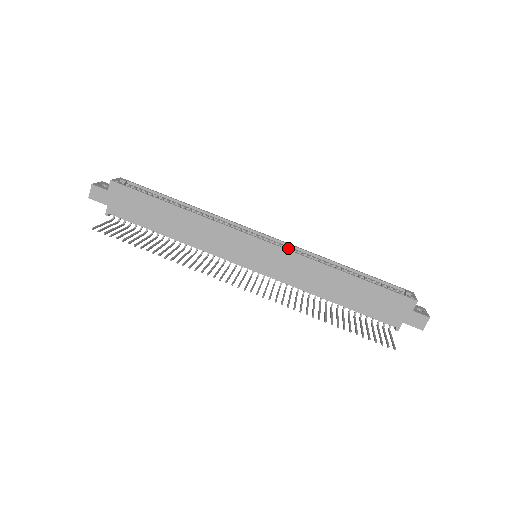
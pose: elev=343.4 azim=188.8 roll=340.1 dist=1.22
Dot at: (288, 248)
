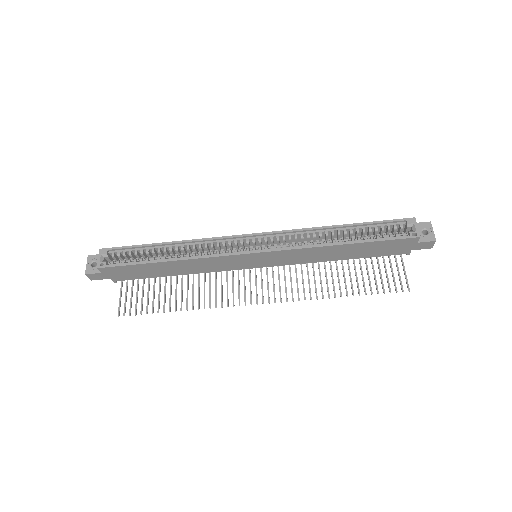
Dot at: (280, 236)
